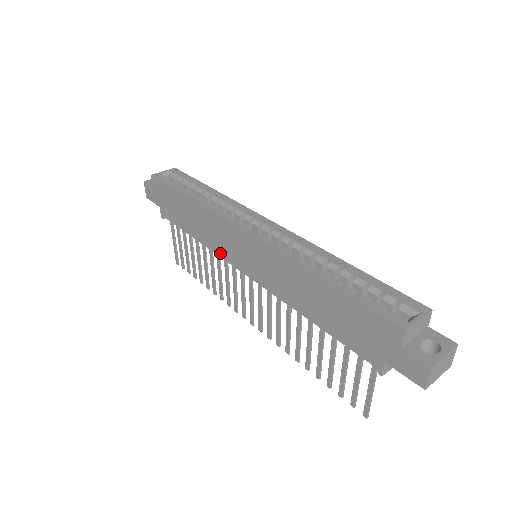
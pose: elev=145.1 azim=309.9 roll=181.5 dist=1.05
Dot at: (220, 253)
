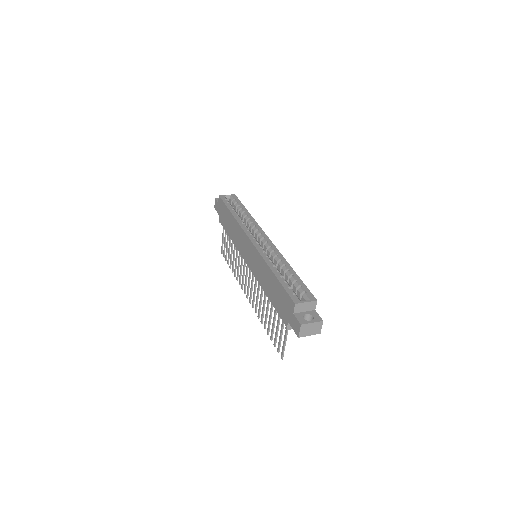
Dot at: (239, 250)
